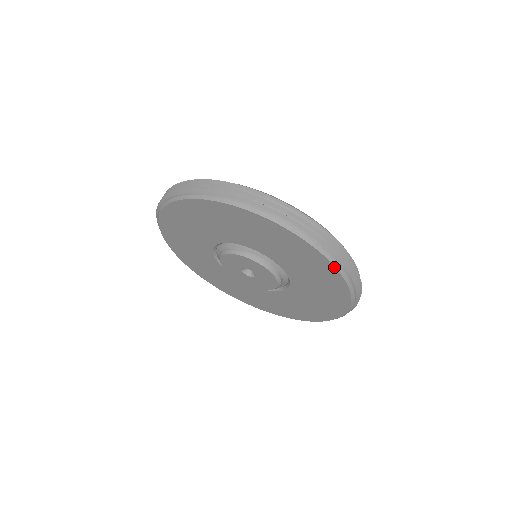
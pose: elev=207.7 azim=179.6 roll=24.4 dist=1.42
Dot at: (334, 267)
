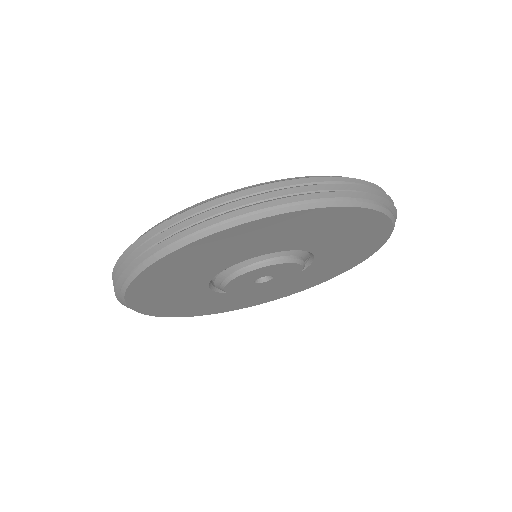
Dot at: (391, 229)
